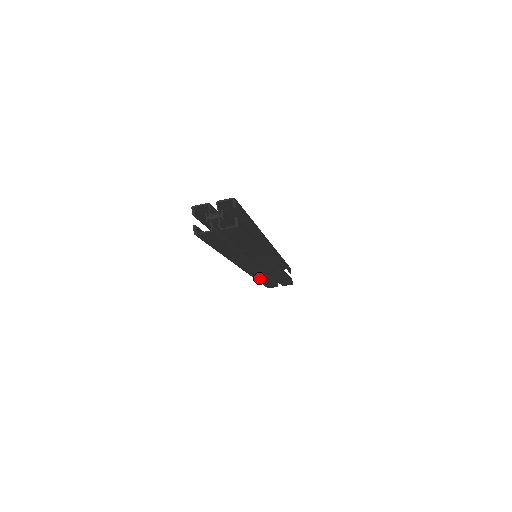
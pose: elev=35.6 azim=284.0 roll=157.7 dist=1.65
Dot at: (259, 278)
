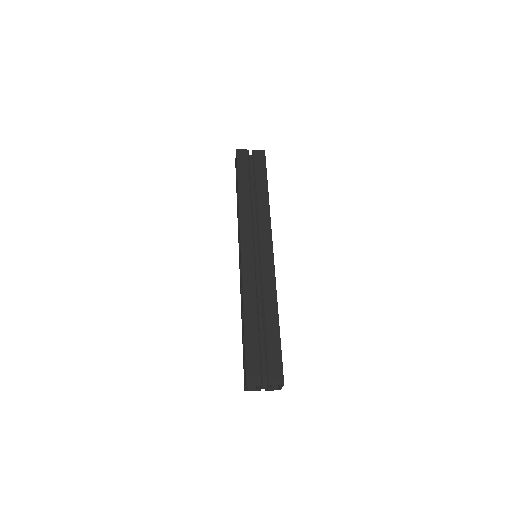
Dot at: occluded
